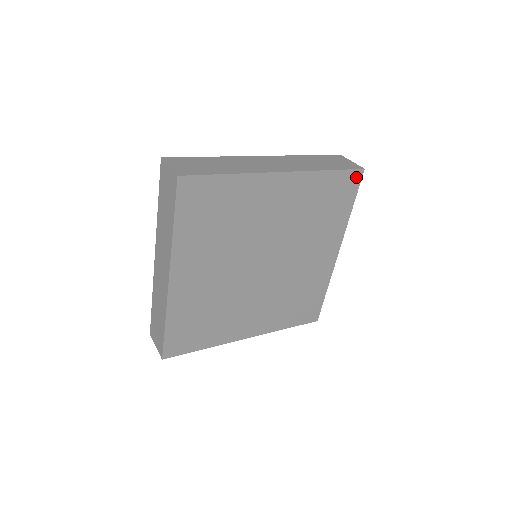
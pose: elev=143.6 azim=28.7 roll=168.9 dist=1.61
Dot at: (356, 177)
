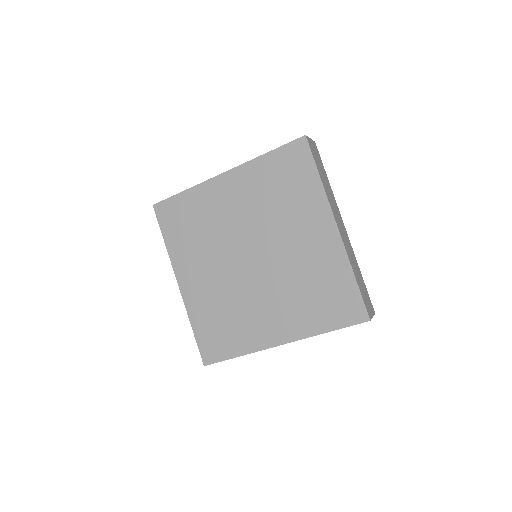
Dot at: (301, 146)
